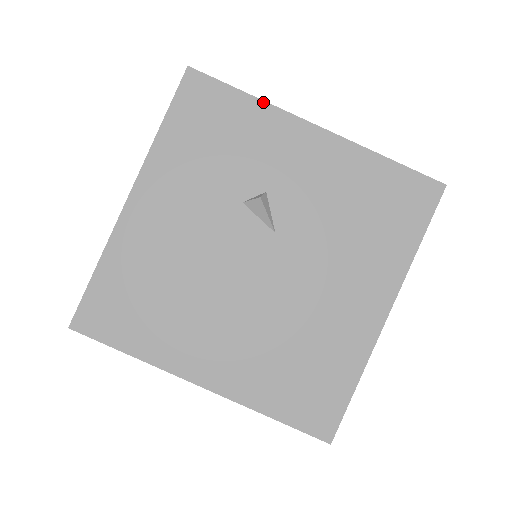
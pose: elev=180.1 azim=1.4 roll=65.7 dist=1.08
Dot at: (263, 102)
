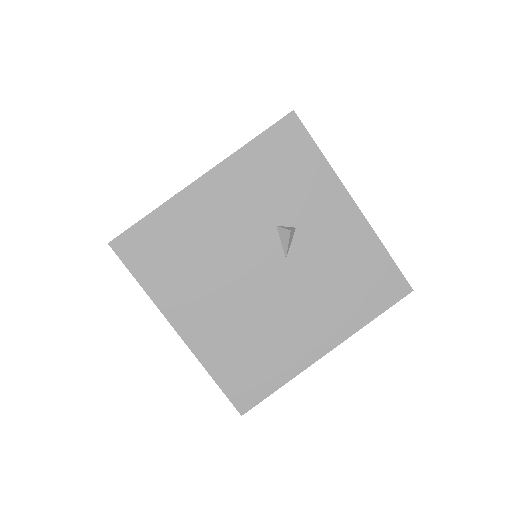
Dot at: (329, 166)
